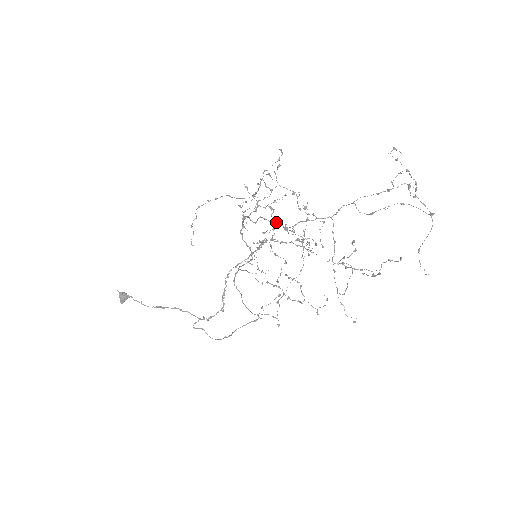
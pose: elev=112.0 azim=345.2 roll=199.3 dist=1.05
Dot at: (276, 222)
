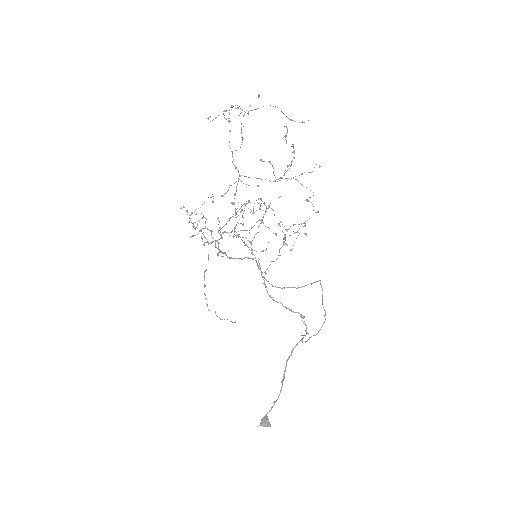
Dot at: (228, 220)
